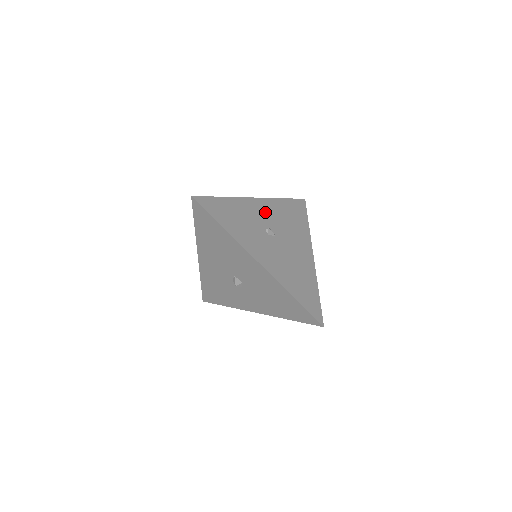
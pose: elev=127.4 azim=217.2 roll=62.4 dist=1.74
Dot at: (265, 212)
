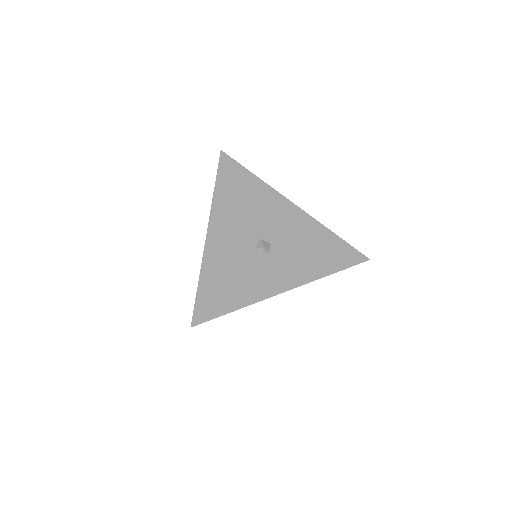
Dot at: occluded
